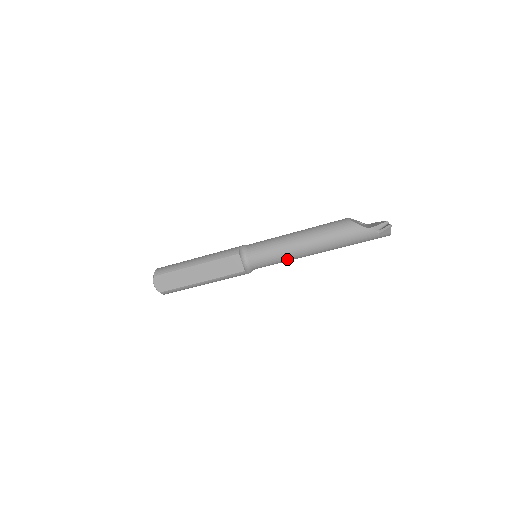
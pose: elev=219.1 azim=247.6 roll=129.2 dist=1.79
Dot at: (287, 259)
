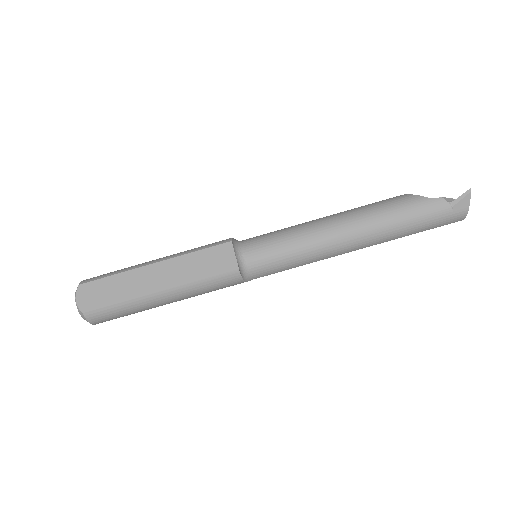
Dot at: (308, 254)
